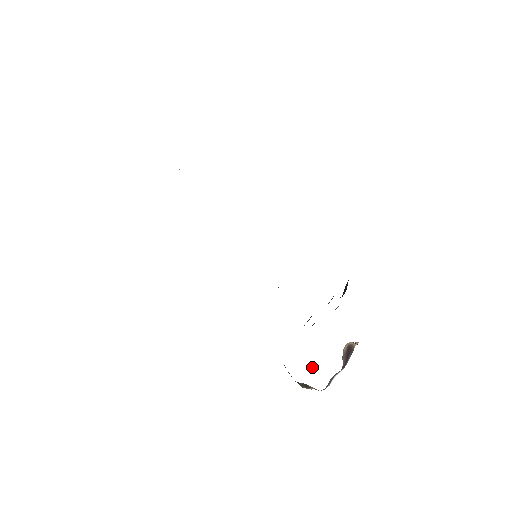
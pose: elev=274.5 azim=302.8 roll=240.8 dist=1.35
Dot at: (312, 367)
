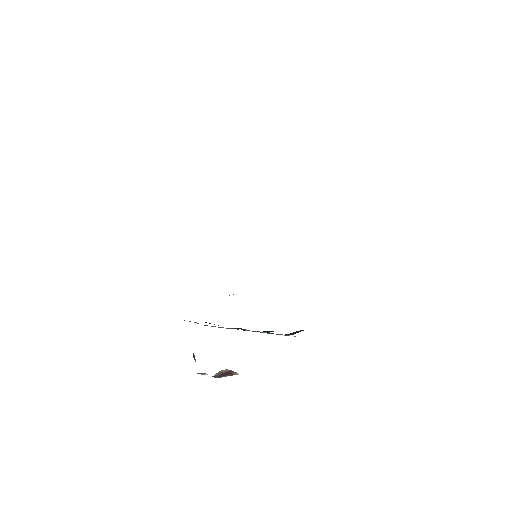
Dot at: occluded
